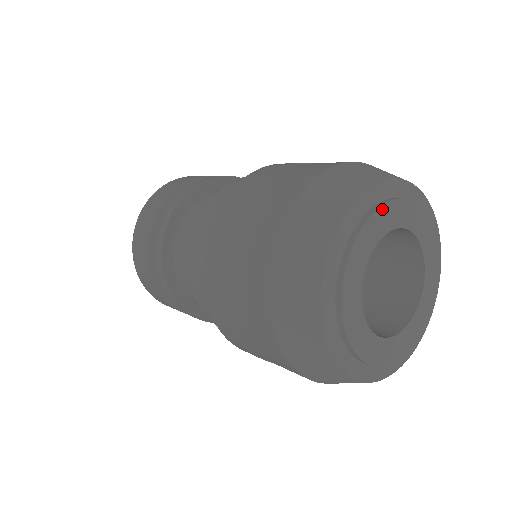
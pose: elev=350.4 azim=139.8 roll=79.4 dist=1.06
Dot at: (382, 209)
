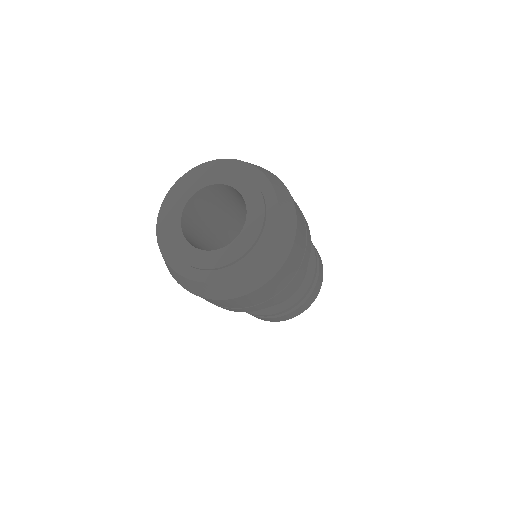
Dot at: (229, 170)
